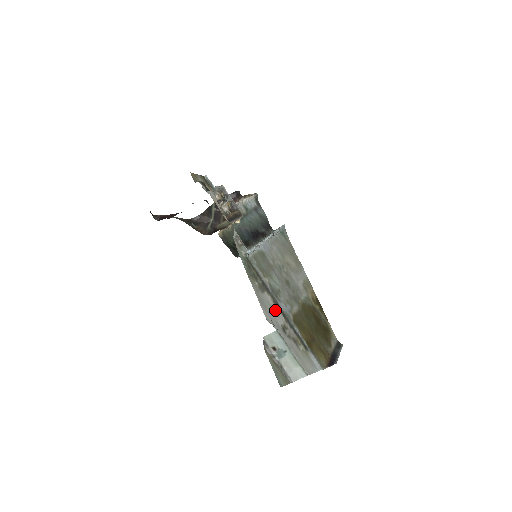
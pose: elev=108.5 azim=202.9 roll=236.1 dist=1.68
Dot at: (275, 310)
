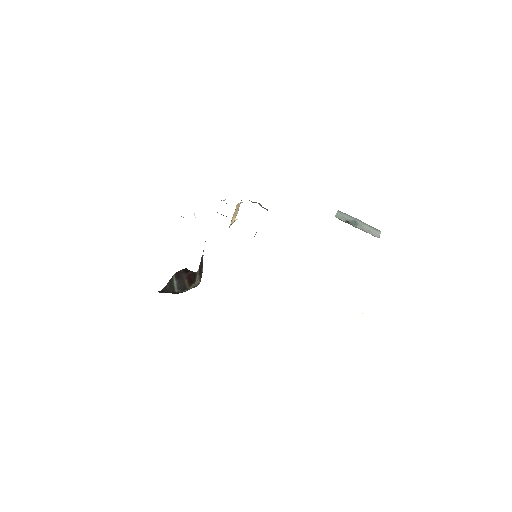
Dot at: occluded
